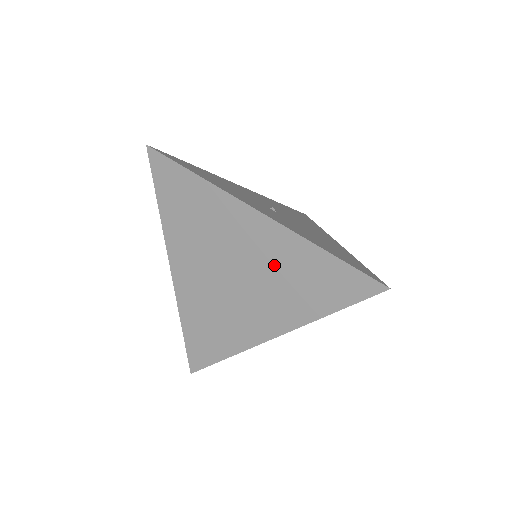
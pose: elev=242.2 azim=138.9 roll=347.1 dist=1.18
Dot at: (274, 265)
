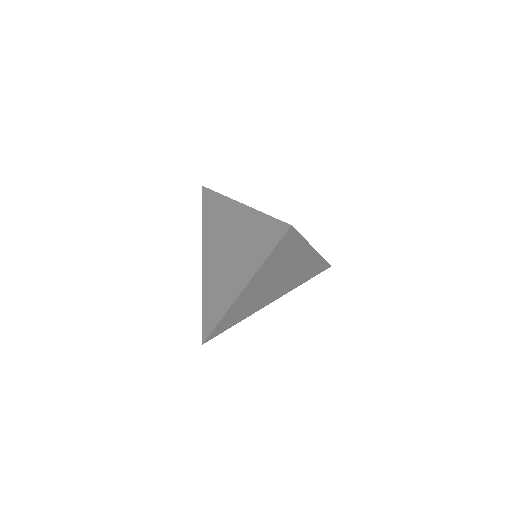
Dot at: (300, 271)
